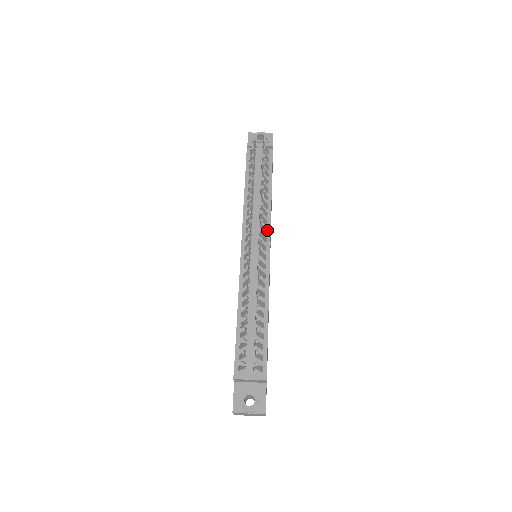
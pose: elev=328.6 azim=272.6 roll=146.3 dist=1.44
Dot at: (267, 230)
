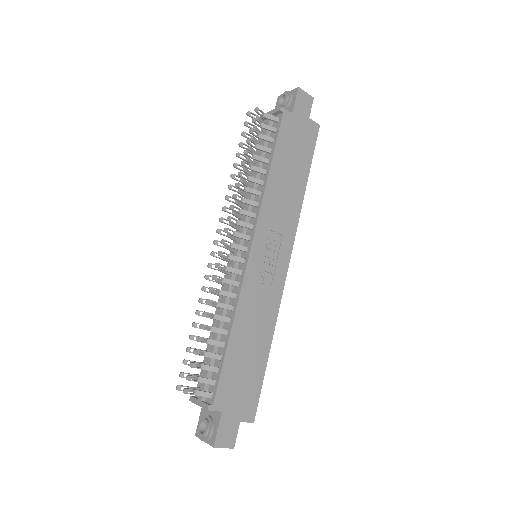
Dot at: (253, 225)
